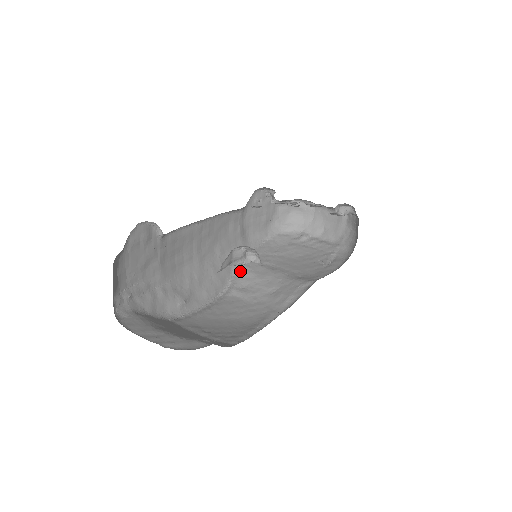
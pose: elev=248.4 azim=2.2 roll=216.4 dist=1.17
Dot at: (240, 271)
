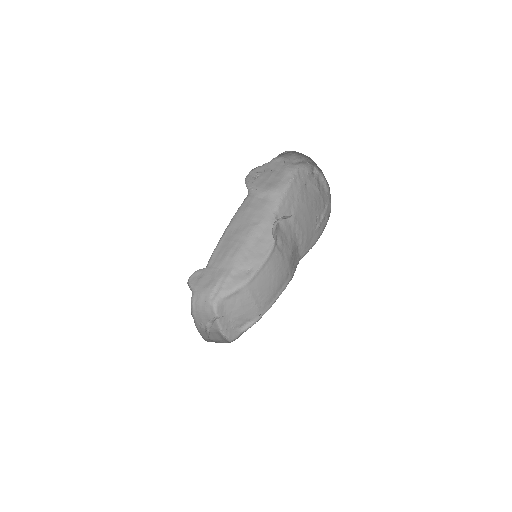
Dot at: (278, 226)
